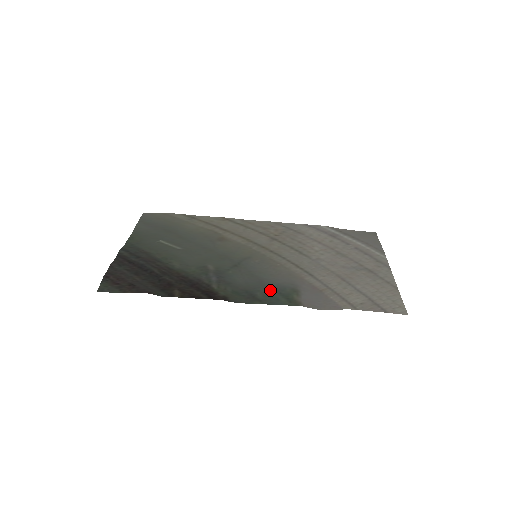
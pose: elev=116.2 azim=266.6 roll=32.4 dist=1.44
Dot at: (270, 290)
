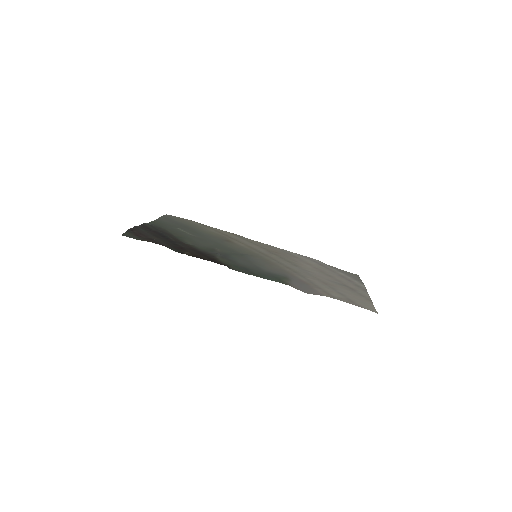
Dot at: (265, 273)
